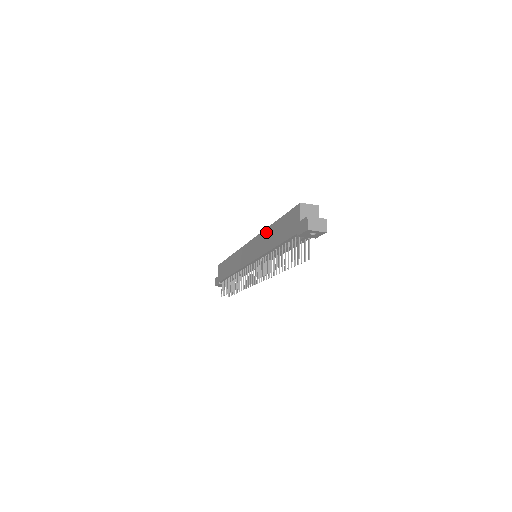
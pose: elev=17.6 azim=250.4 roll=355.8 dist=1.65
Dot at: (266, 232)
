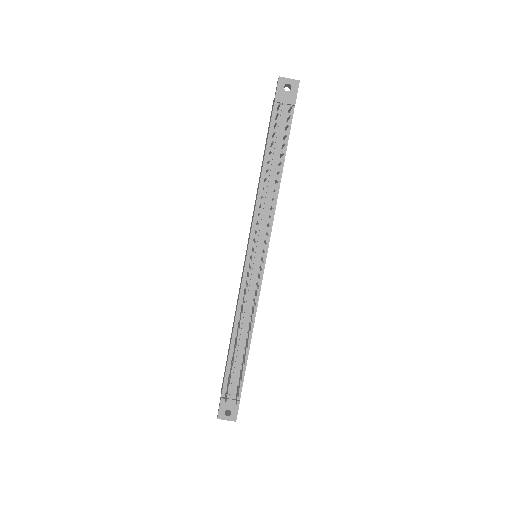
Dot at: occluded
